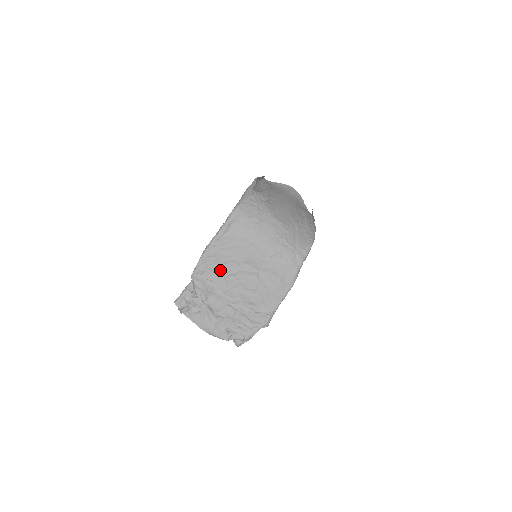
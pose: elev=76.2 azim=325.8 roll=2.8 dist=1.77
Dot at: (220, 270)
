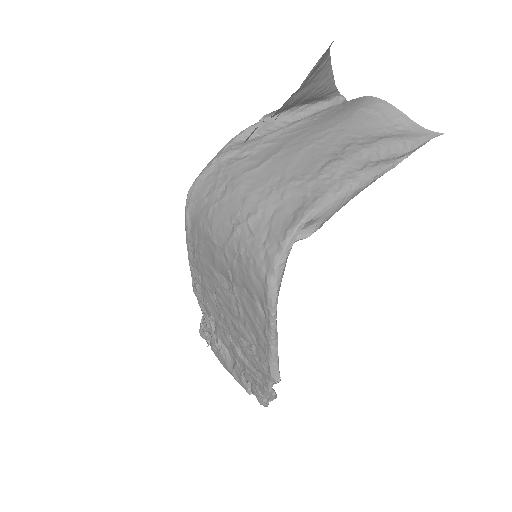
Dot at: (206, 286)
